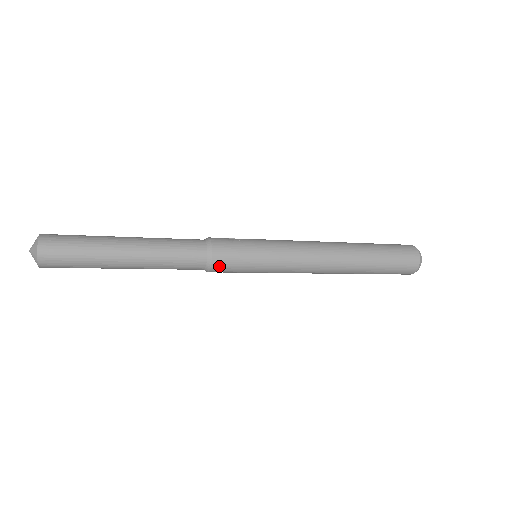
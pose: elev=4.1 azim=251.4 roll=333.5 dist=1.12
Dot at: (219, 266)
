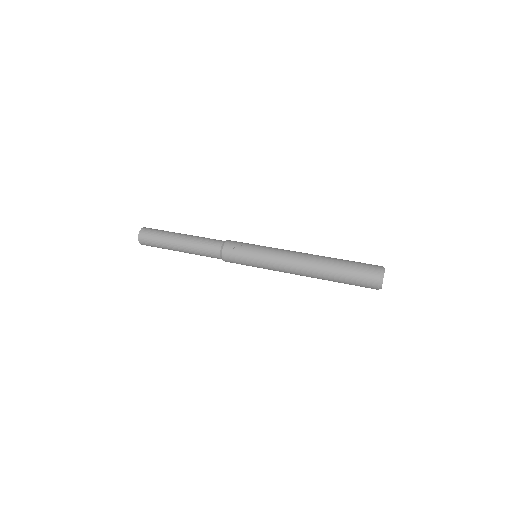
Dot at: occluded
